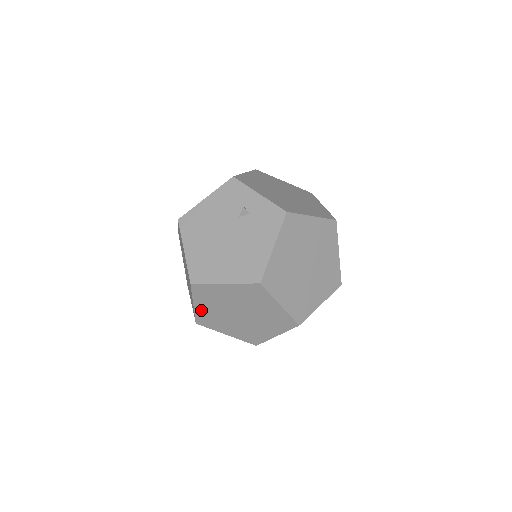
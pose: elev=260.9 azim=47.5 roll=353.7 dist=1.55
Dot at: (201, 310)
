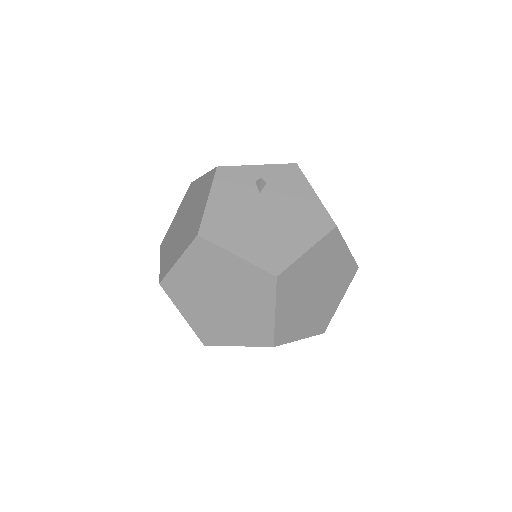
Dot at: (281, 317)
